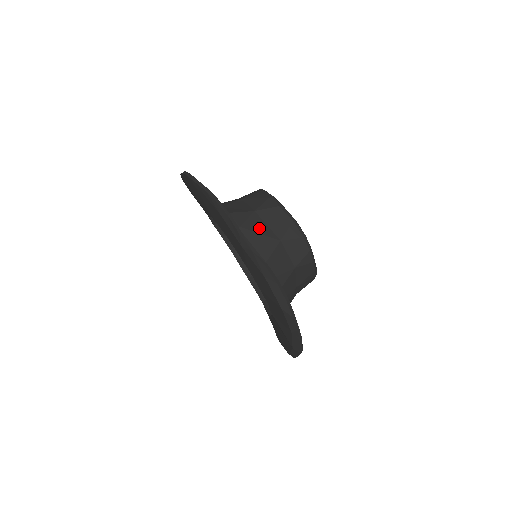
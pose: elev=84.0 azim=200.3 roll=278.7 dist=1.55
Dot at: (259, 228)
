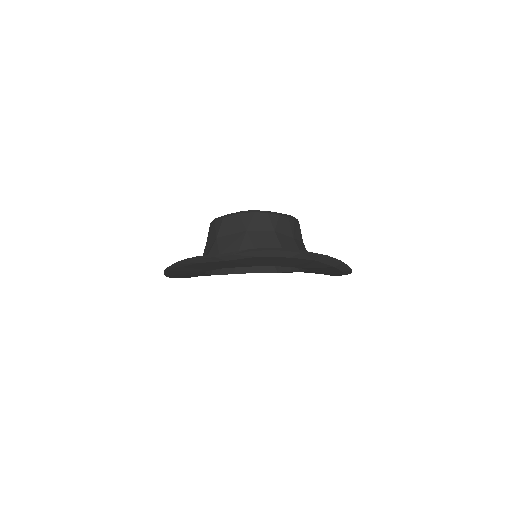
Dot at: (229, 241)
